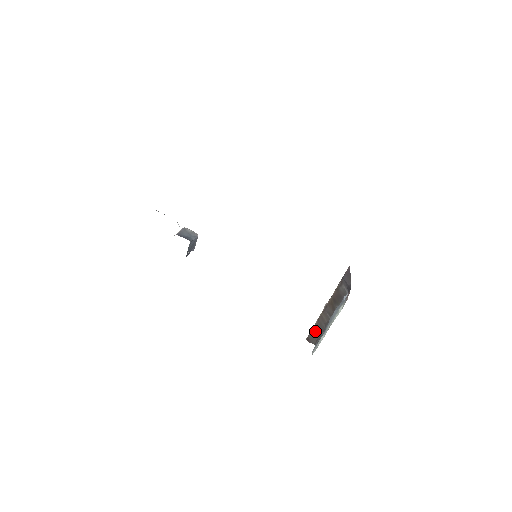
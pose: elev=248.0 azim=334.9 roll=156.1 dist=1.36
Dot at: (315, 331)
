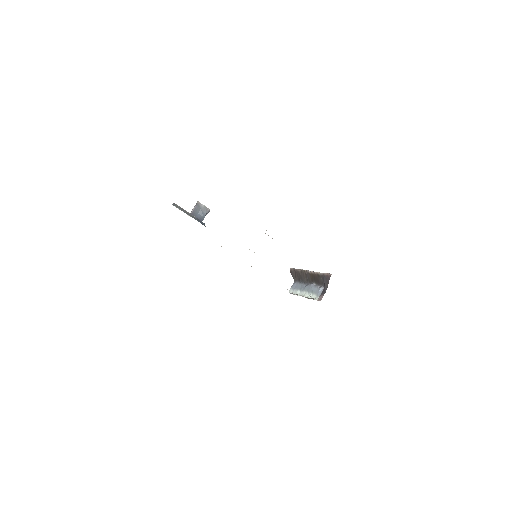
Dot at: (297, 274)
